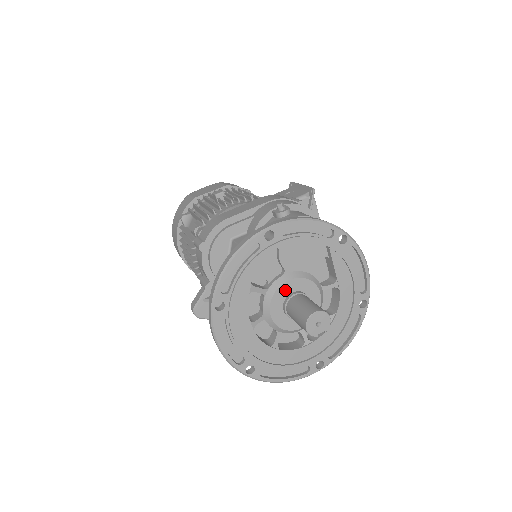
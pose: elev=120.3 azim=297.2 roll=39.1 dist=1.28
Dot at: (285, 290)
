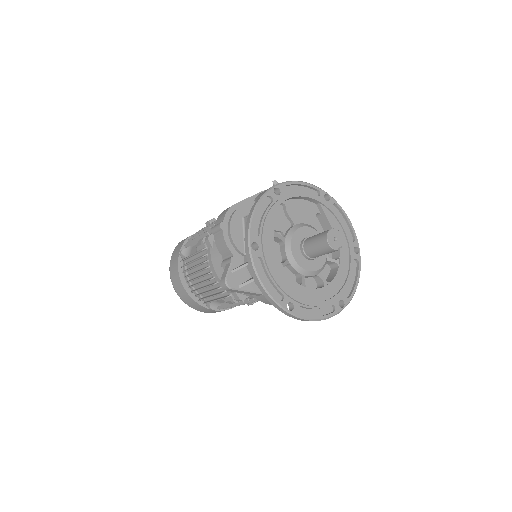
Dot at: (298, 236)
